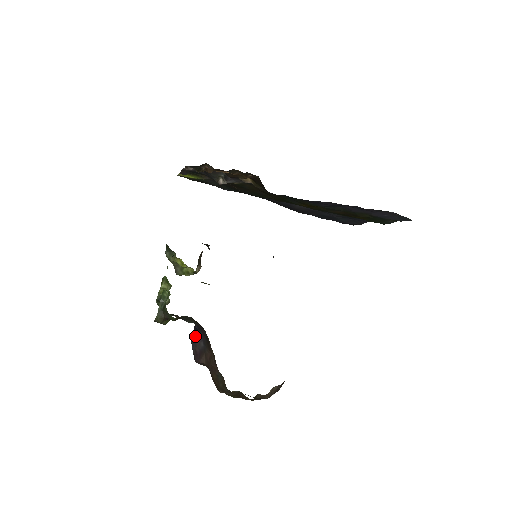
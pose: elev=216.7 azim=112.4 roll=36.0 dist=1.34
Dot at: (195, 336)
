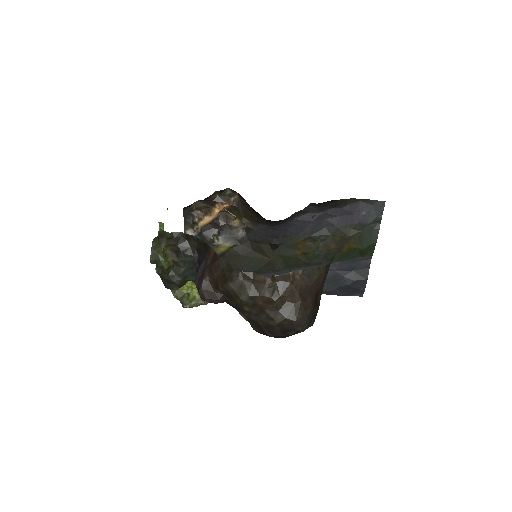
Dot at: (197, 273)
